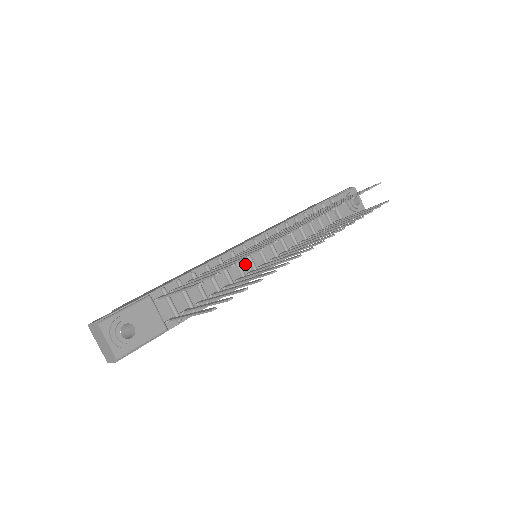
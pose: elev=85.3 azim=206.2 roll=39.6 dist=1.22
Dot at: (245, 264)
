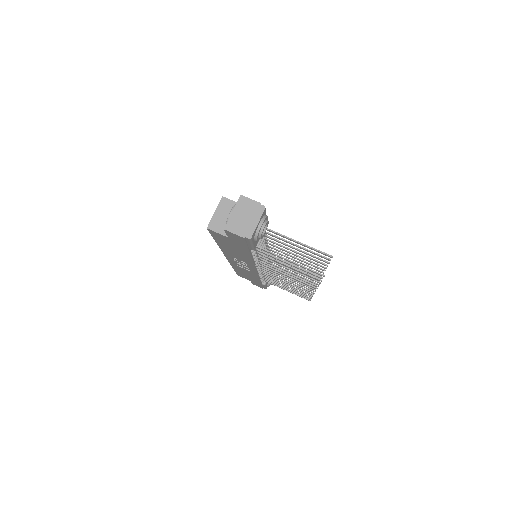
Dot at: occluded
